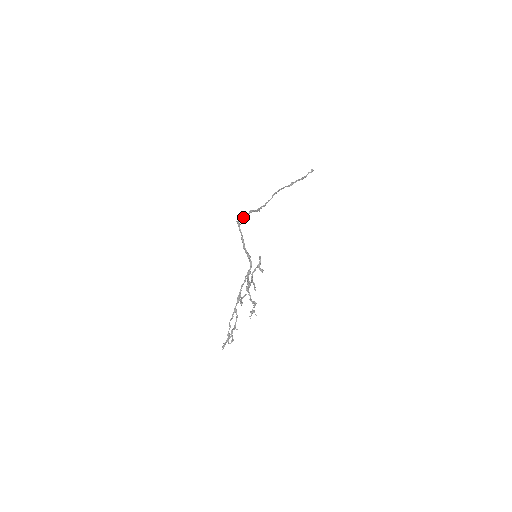
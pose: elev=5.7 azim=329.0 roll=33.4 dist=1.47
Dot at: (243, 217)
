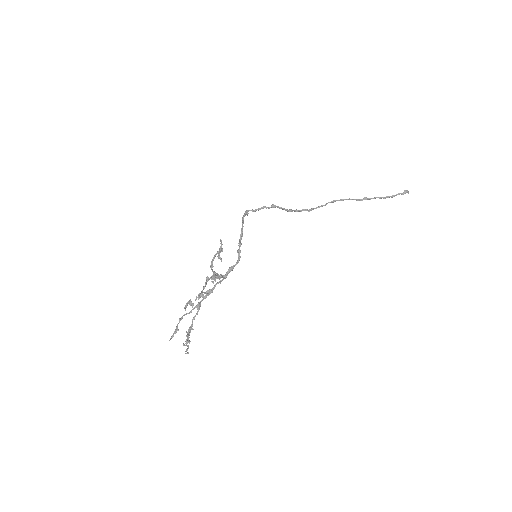
Dot at: (258, 209)
